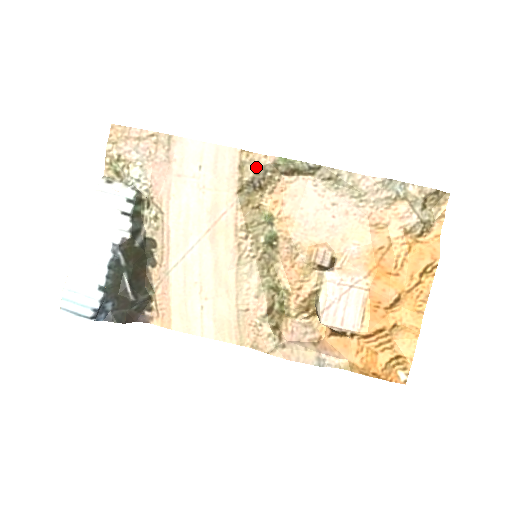
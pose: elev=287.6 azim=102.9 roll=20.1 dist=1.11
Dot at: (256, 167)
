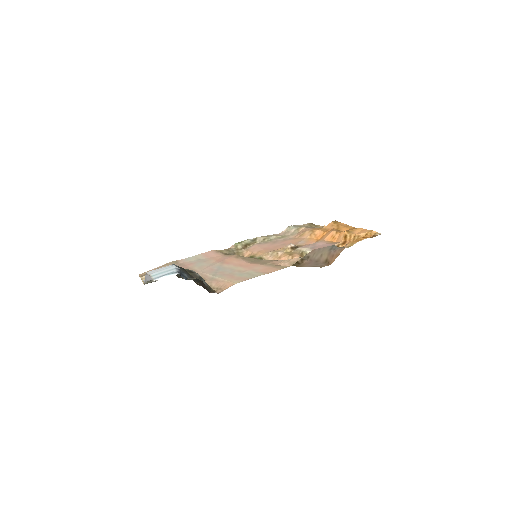
Dot at: (227, 250)
